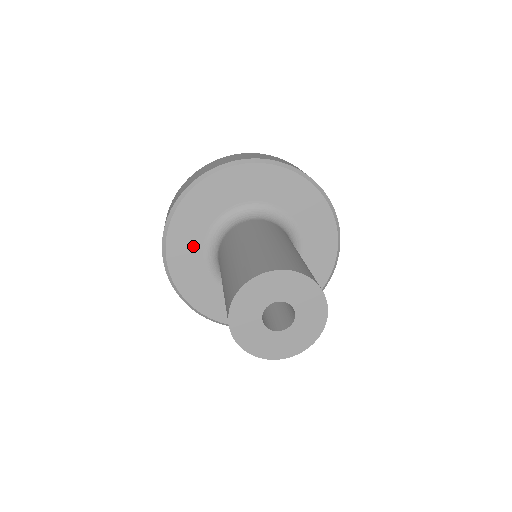
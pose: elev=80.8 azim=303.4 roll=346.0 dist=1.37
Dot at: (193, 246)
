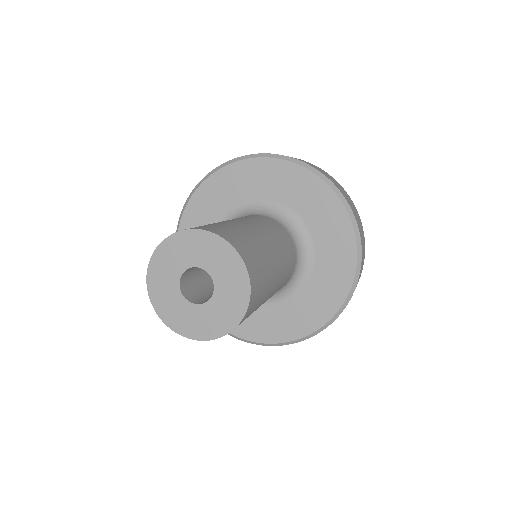
Dot at: occluded
